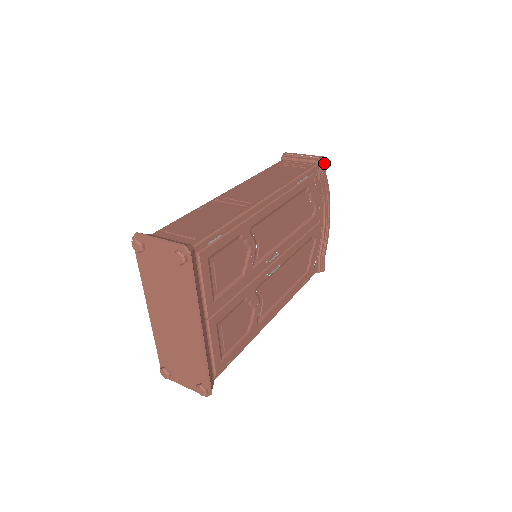
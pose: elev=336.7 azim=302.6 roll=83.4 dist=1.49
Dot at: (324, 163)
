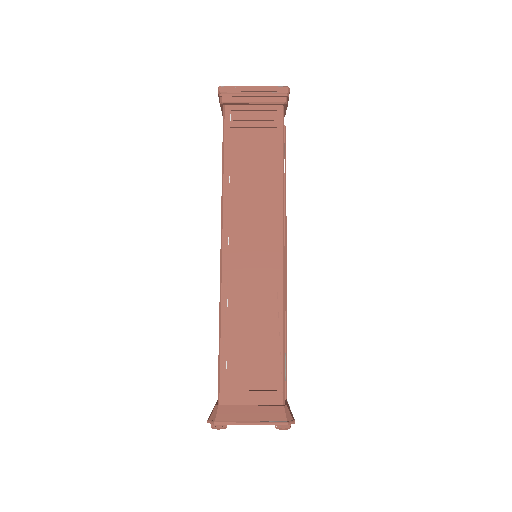
Dot at: (288, 97)
